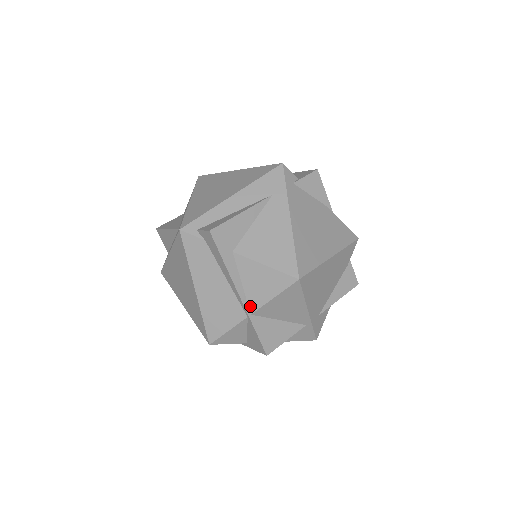
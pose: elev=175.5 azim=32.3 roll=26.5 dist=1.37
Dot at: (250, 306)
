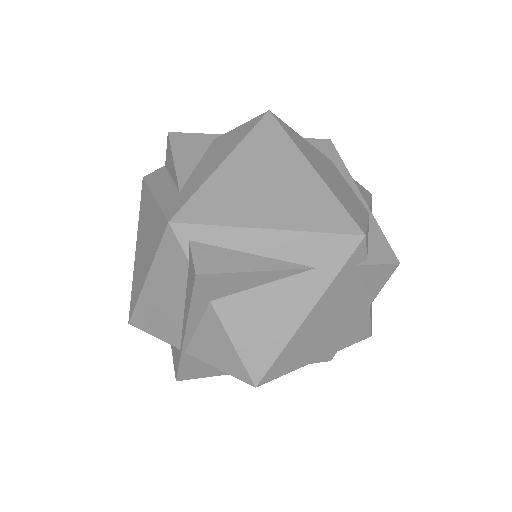
Dot at: (190, 348)
